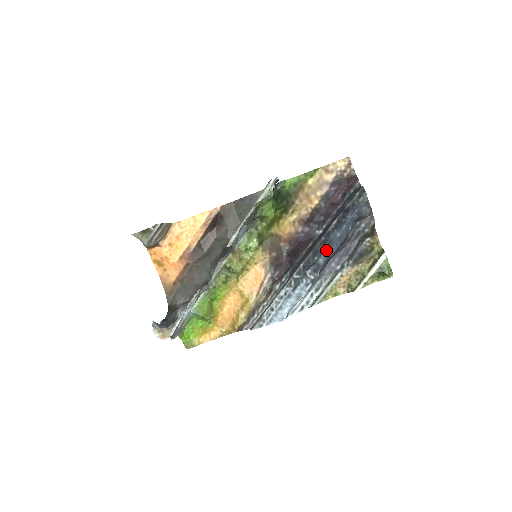
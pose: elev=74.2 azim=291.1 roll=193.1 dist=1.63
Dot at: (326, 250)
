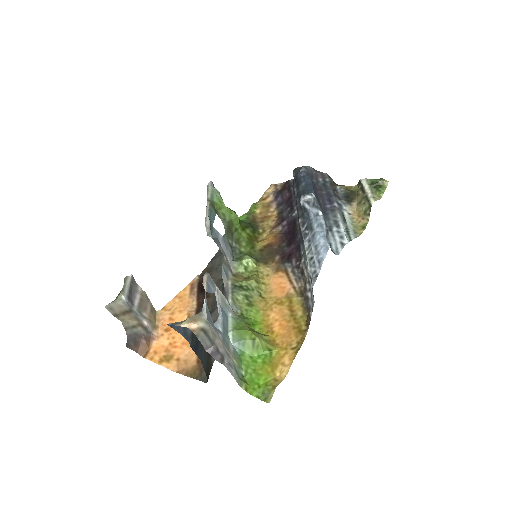
Dot at: occluded
